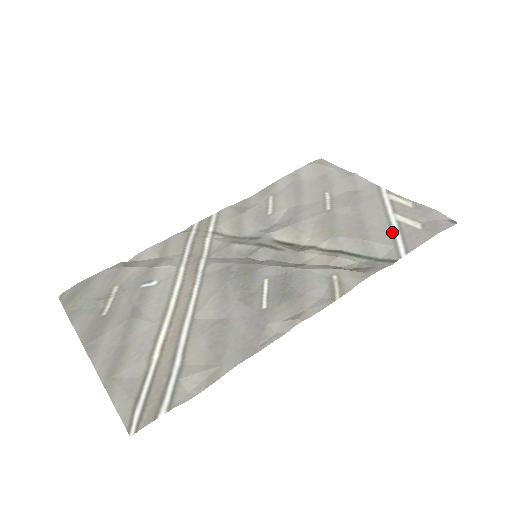
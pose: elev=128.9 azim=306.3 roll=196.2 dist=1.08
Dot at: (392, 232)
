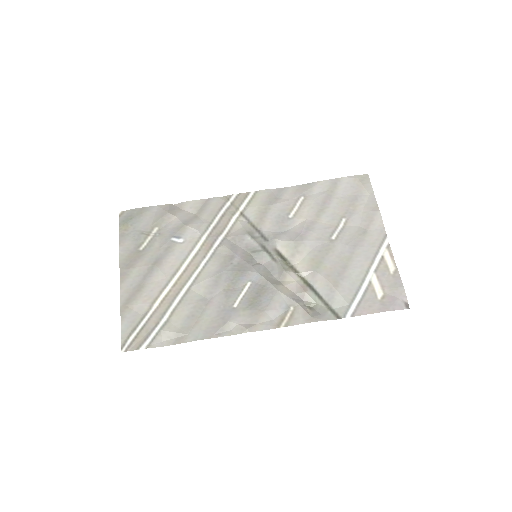
Dot at: (358, 290)
